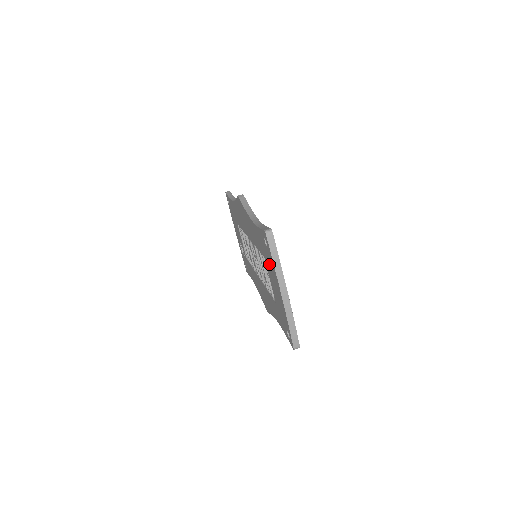
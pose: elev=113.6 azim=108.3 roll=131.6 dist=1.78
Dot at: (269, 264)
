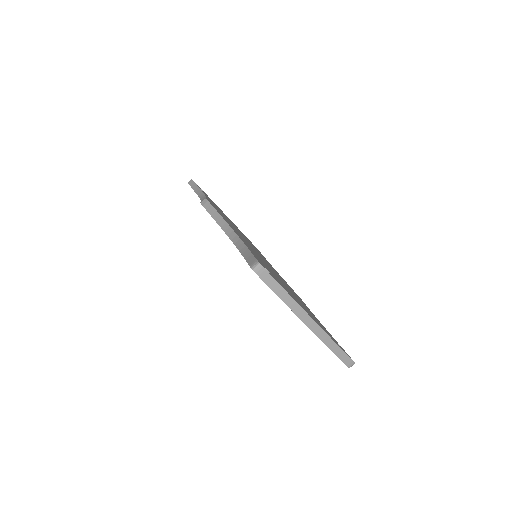
Dot at: occluded
